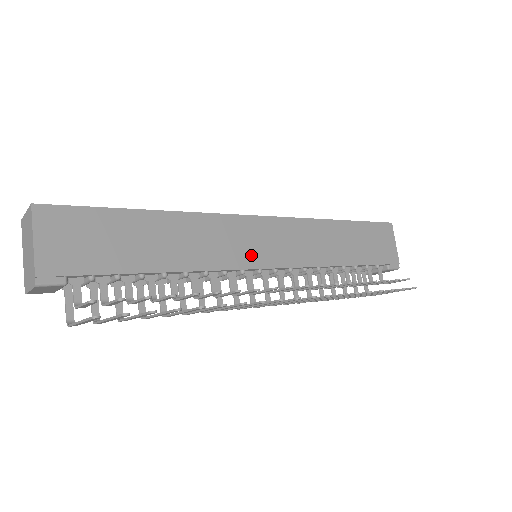
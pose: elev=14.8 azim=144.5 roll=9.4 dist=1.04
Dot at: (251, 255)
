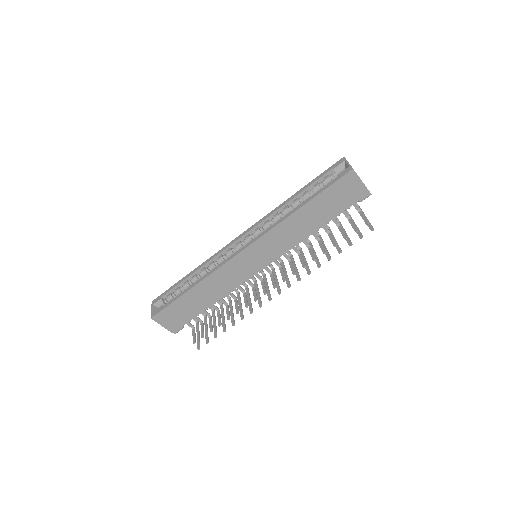
Dot at: (249, 271)
